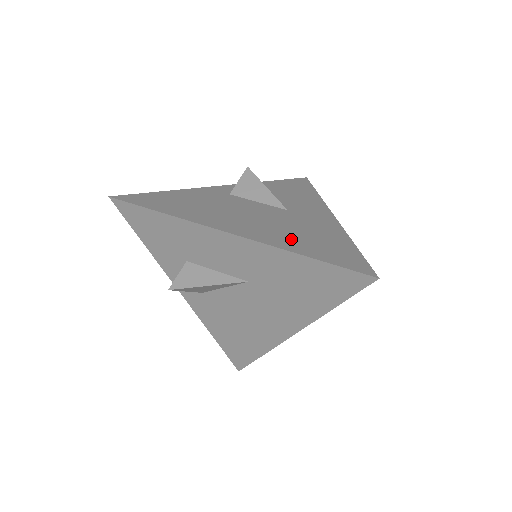
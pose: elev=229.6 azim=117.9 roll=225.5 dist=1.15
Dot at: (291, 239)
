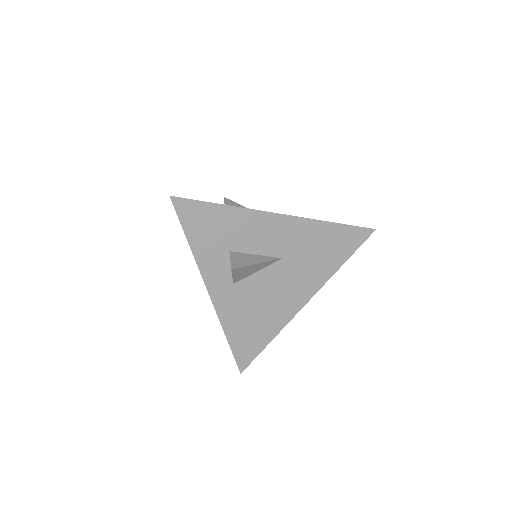
Dot at: occluded
